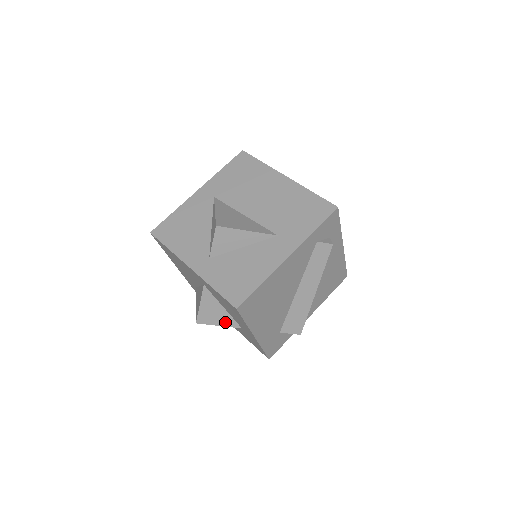
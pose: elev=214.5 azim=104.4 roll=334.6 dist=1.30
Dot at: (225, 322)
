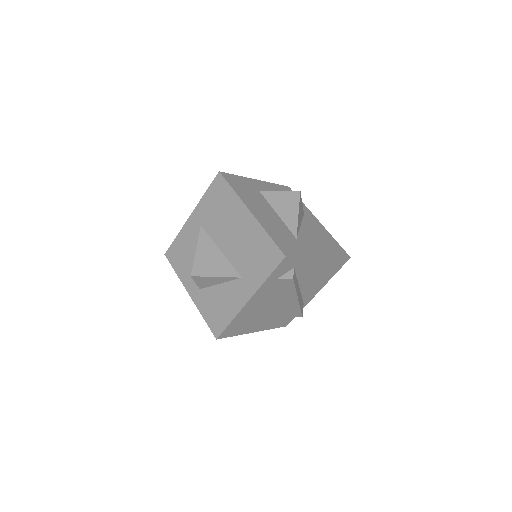
Dot at: occluded
